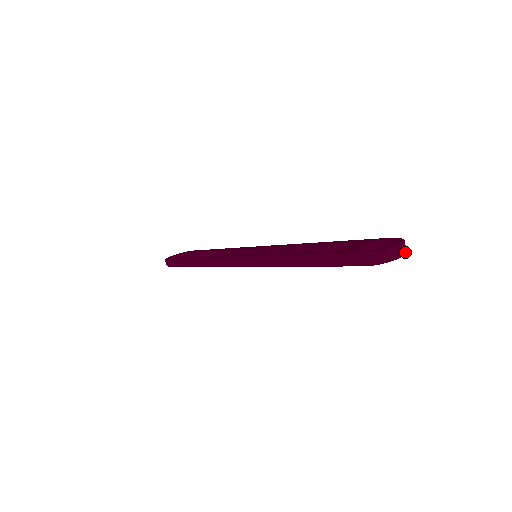
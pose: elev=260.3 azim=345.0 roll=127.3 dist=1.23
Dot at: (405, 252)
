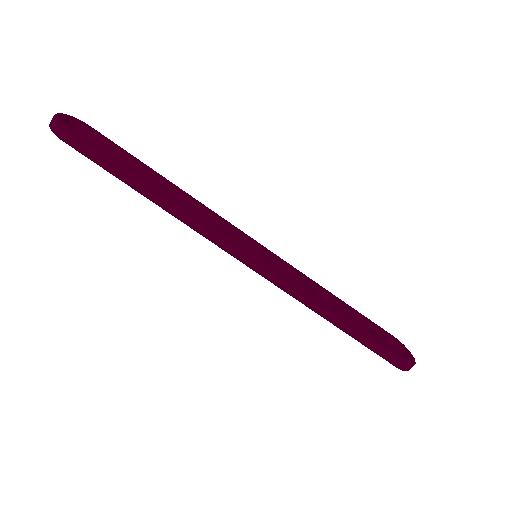
Dot at: occluded
